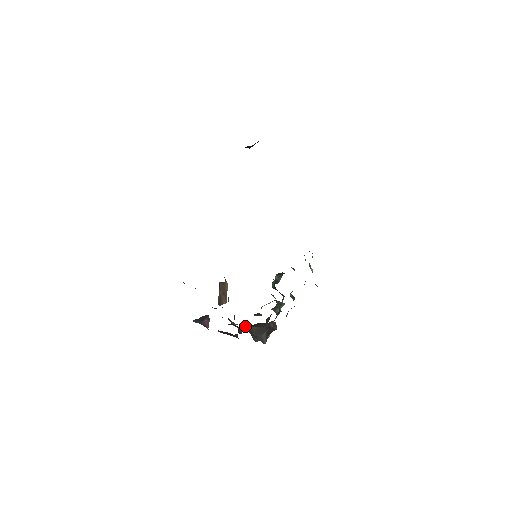
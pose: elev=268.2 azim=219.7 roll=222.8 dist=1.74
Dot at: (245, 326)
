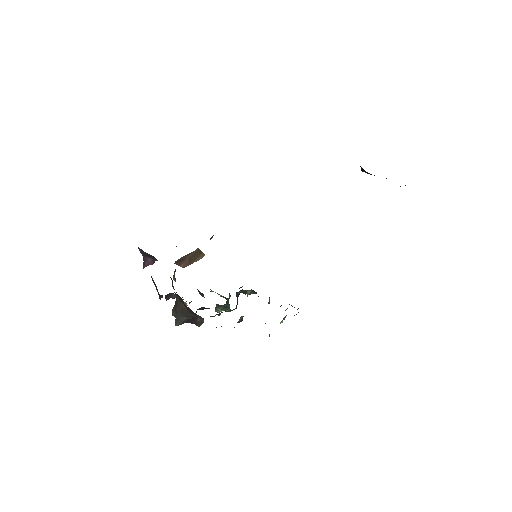
Dot at: (178, 295)
